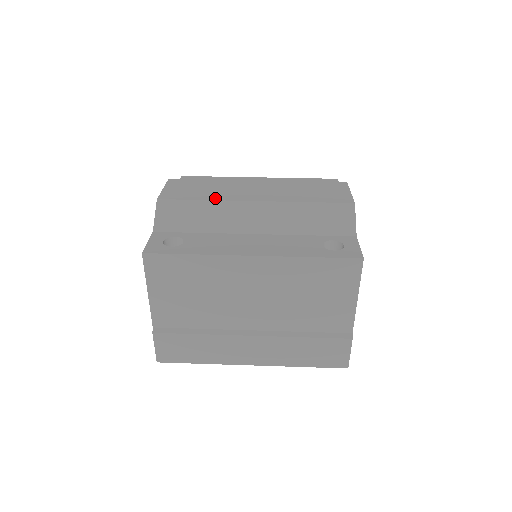
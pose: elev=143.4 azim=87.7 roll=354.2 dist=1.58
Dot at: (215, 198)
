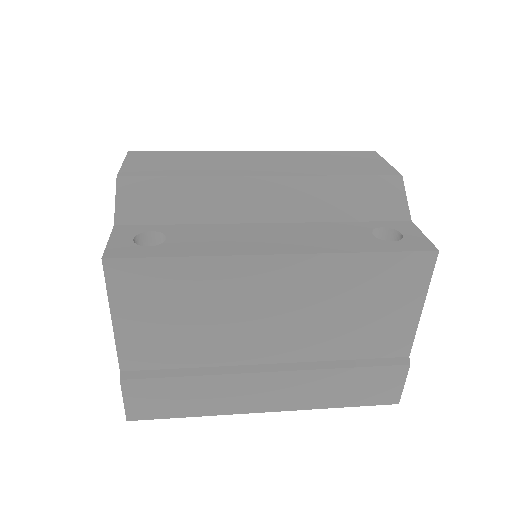
Dot at: (205, 173)
